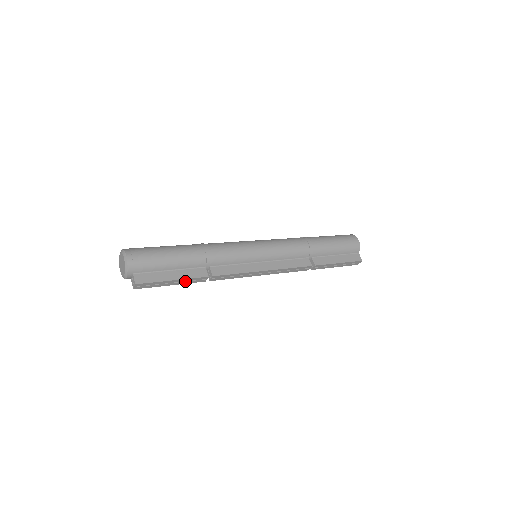
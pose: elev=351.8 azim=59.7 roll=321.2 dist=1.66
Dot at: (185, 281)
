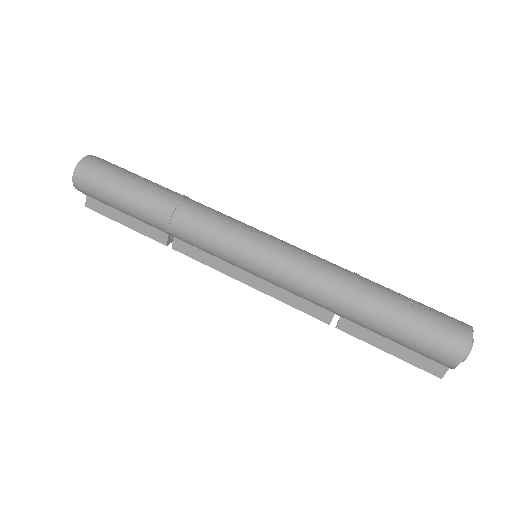
Dot at: occluded
